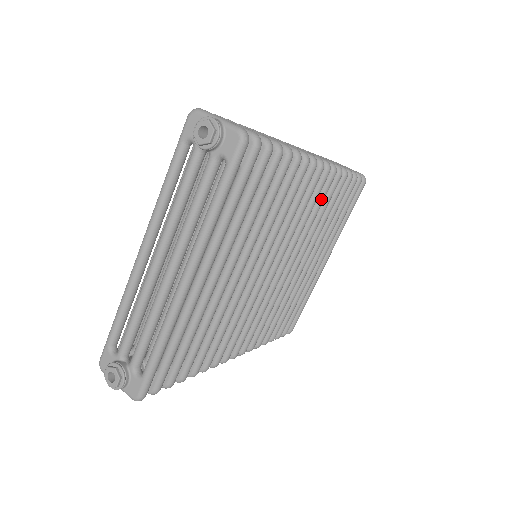
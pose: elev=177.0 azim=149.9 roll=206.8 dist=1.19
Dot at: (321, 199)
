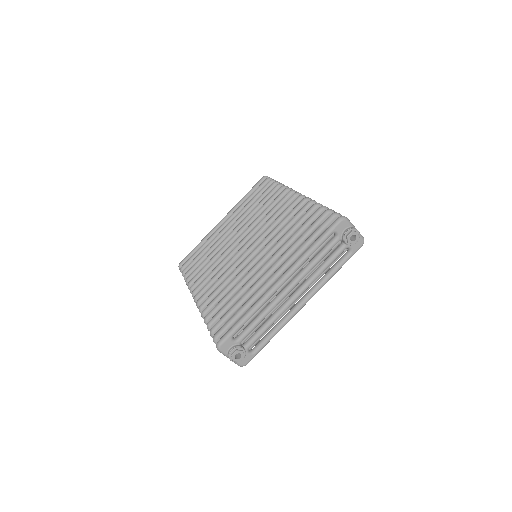
Dot at: occluded
